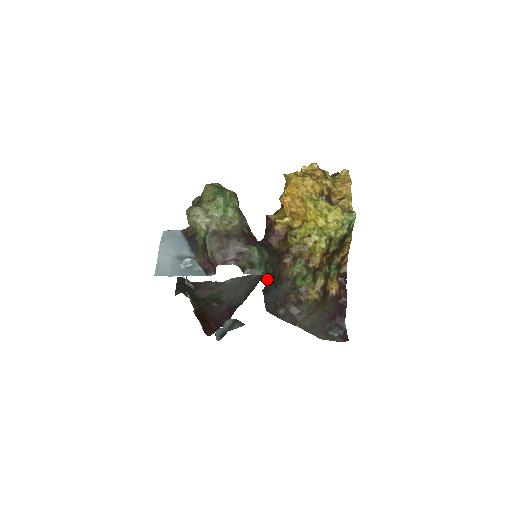
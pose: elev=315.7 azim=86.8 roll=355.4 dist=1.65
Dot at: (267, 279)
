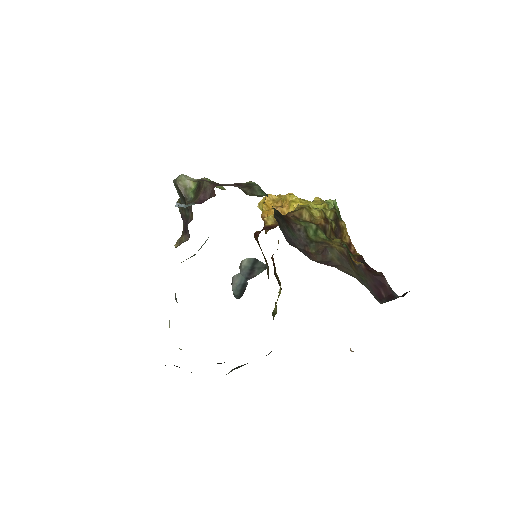
Dot at: occluded
